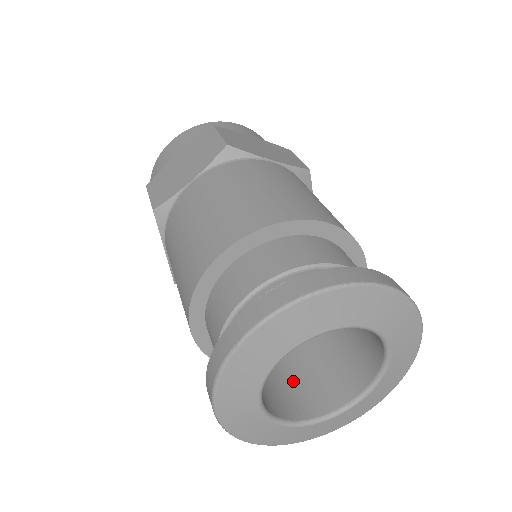
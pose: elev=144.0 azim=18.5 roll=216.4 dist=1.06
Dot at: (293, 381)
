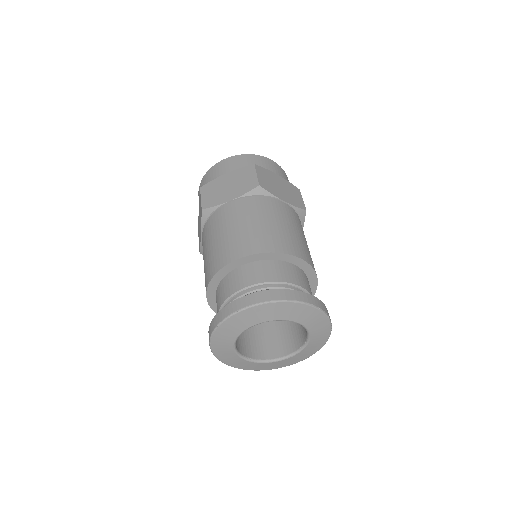
Dot at: (287, 330)
